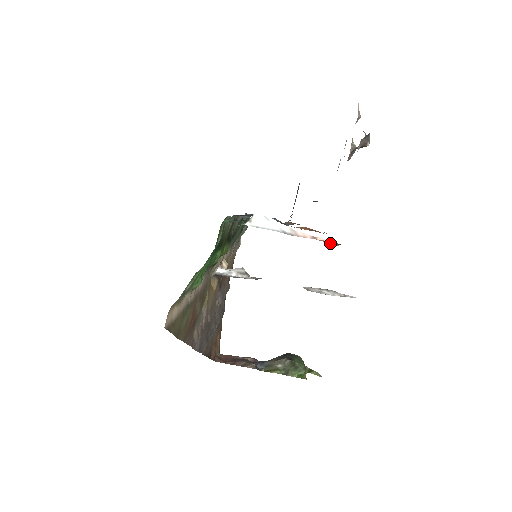
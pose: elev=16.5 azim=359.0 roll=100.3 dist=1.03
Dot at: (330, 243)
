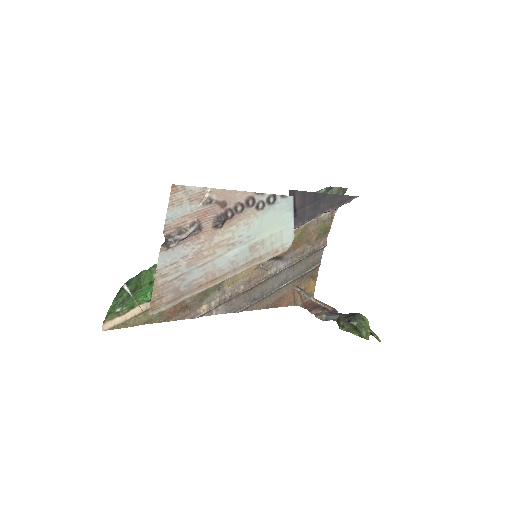
Dot at: occluded
